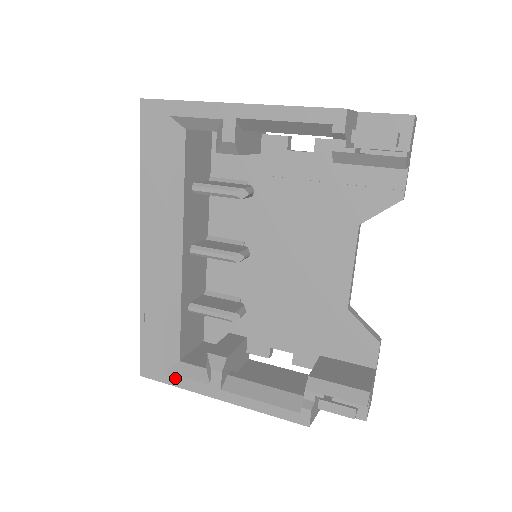
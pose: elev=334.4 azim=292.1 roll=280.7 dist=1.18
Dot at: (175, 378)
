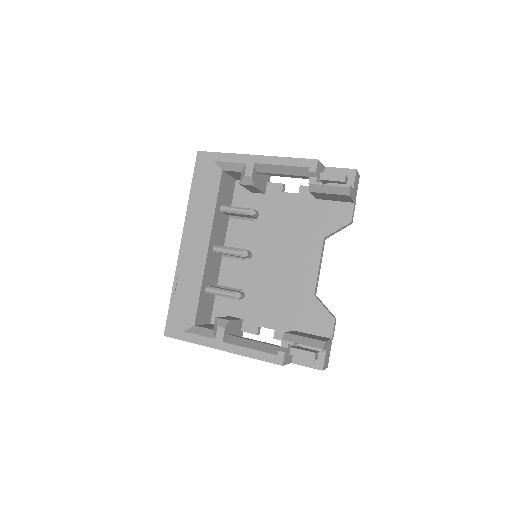
Dot at: (190, 335)
